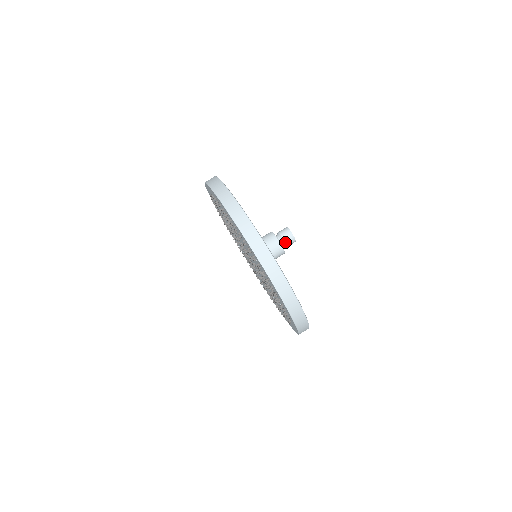
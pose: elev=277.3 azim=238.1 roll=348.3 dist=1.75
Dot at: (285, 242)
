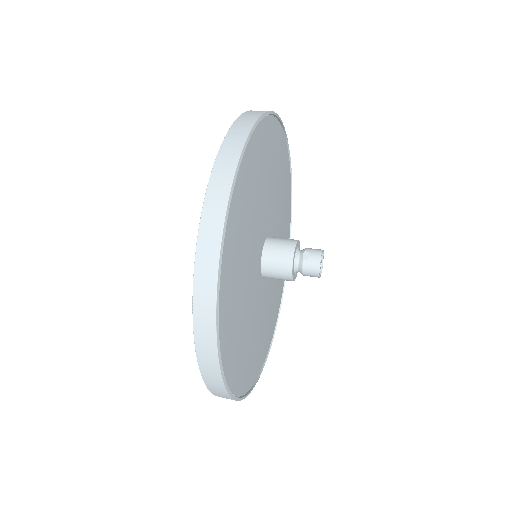
Dot at: (303, 259)
